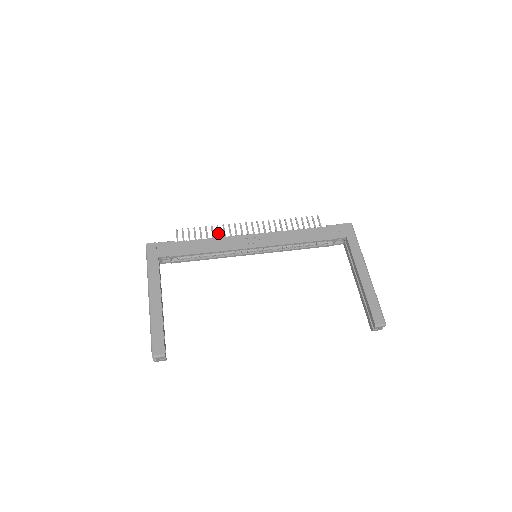
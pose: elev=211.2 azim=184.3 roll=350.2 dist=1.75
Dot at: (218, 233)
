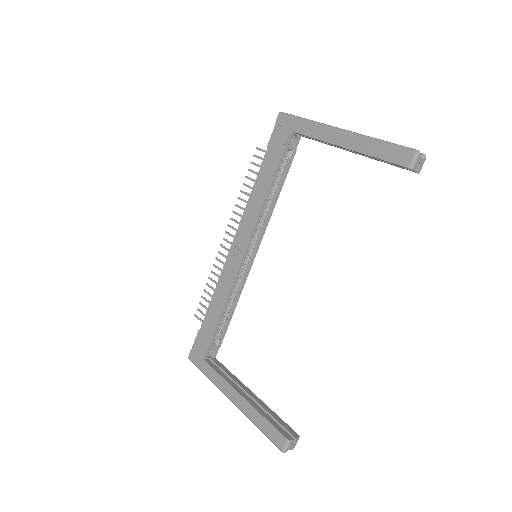
Dot at: occluded
